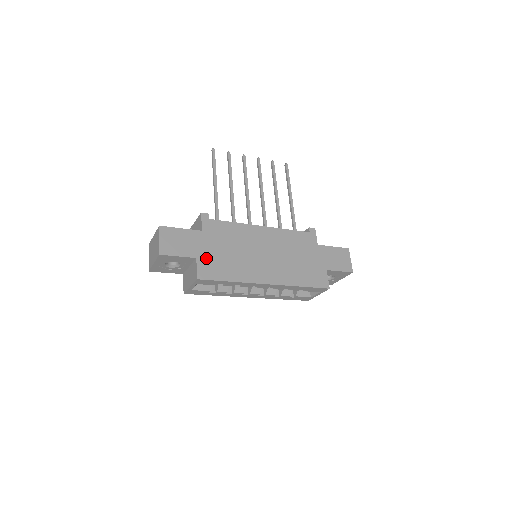
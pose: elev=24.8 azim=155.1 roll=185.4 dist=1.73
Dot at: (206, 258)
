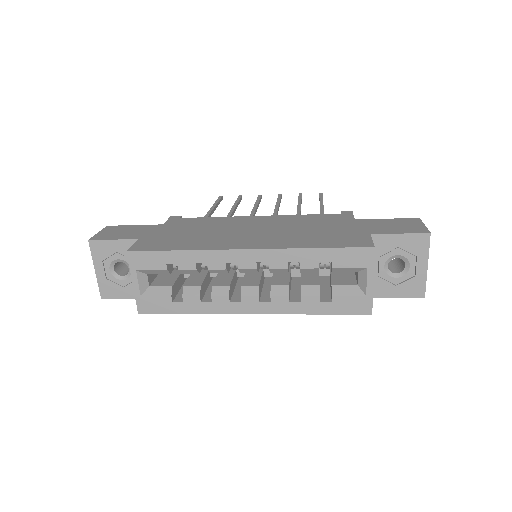
Dot at: (154, 238)
